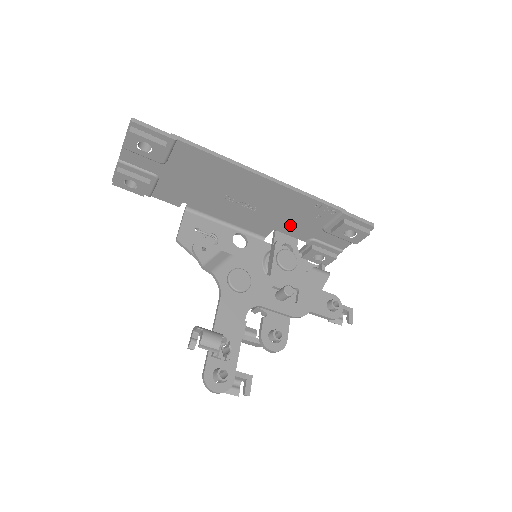
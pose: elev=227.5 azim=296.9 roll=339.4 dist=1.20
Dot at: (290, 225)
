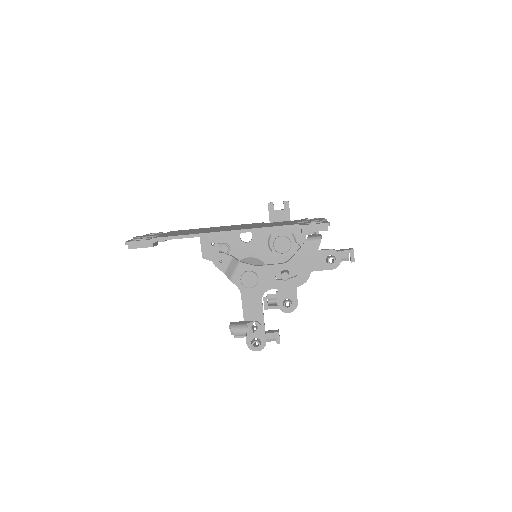
Dot at: occluded
